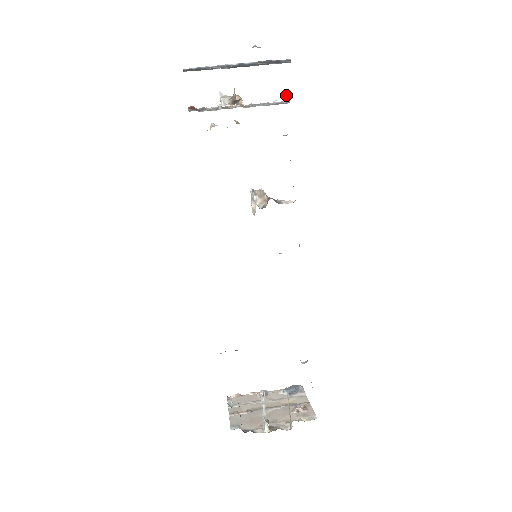
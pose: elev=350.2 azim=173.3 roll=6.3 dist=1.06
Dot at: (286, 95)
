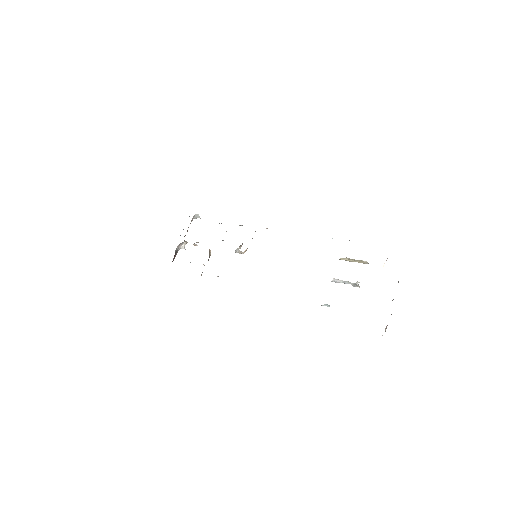
Dot at: (199, 217)
